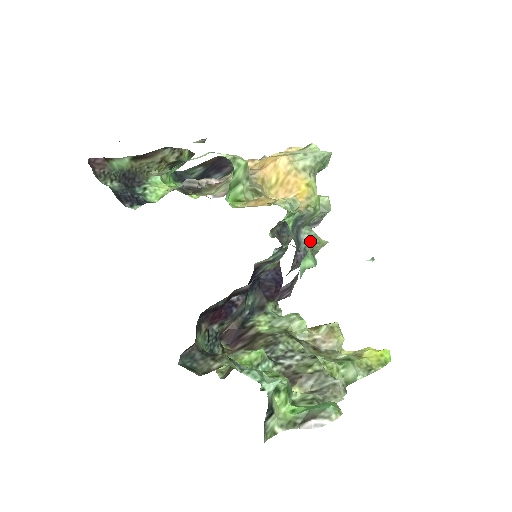
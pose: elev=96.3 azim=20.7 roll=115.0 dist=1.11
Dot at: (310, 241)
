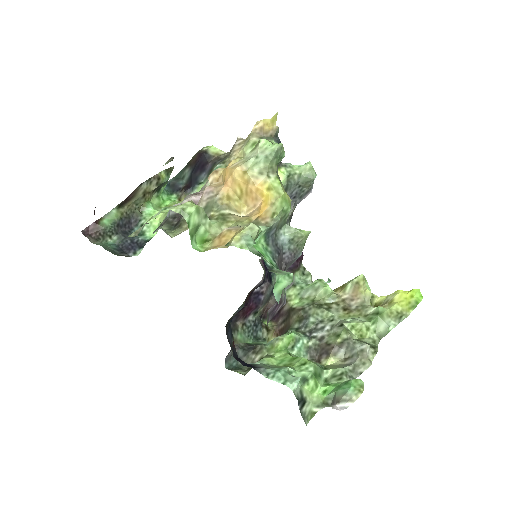
Dot at: (292, 239)
